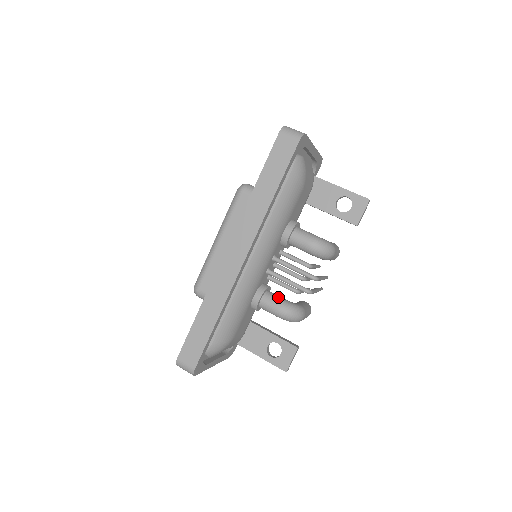
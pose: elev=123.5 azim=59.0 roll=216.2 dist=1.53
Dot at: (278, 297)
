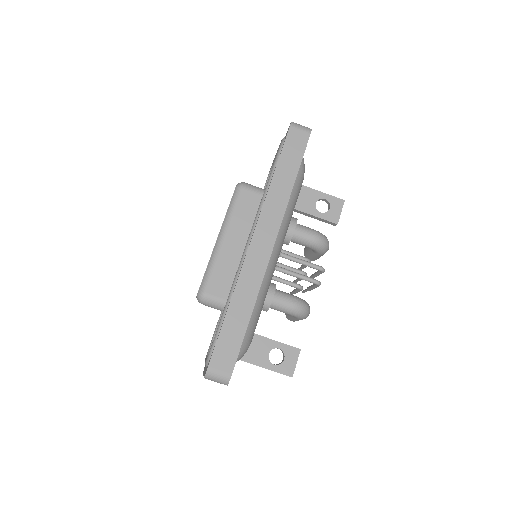
Dot at: (288, 293)
